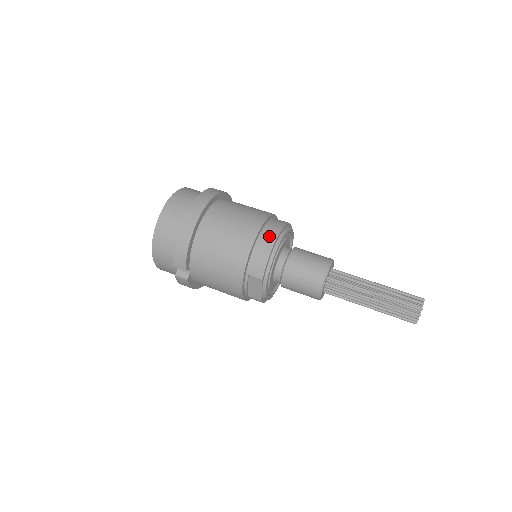
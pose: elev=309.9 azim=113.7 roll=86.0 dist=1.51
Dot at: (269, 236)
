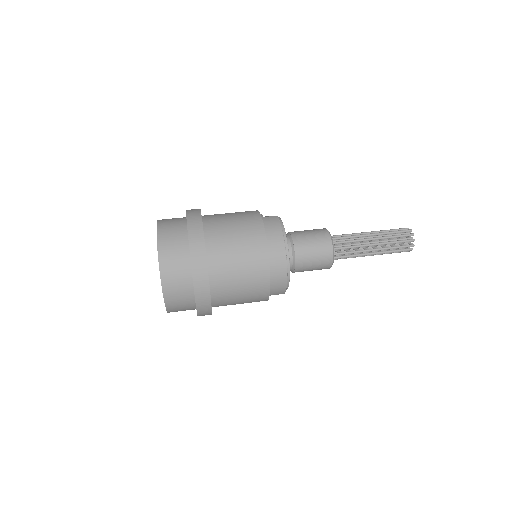
Dot at: (279, 267)
